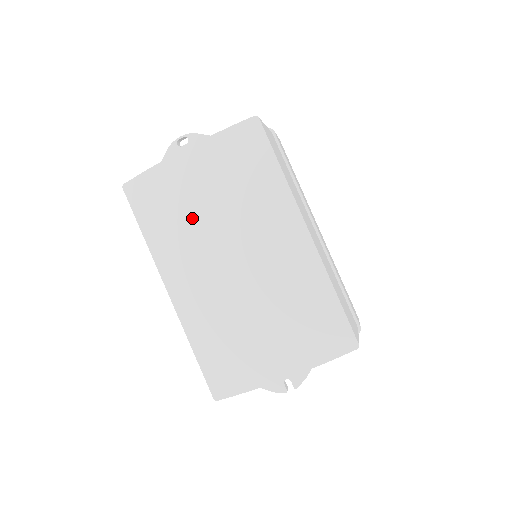
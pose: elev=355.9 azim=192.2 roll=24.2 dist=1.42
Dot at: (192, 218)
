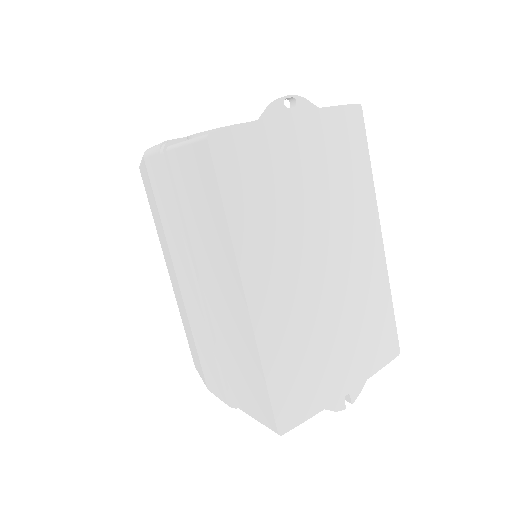
Dot at: (287, 203)
